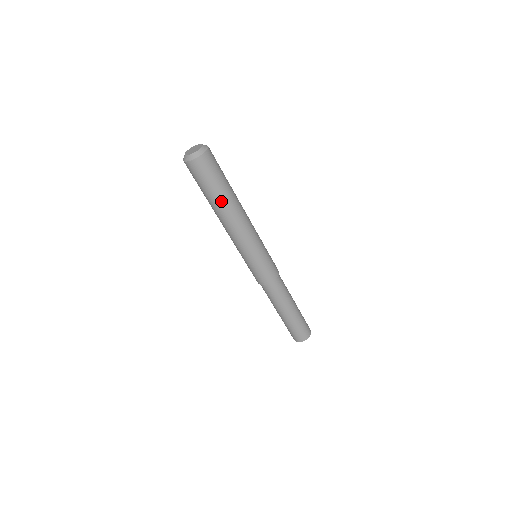
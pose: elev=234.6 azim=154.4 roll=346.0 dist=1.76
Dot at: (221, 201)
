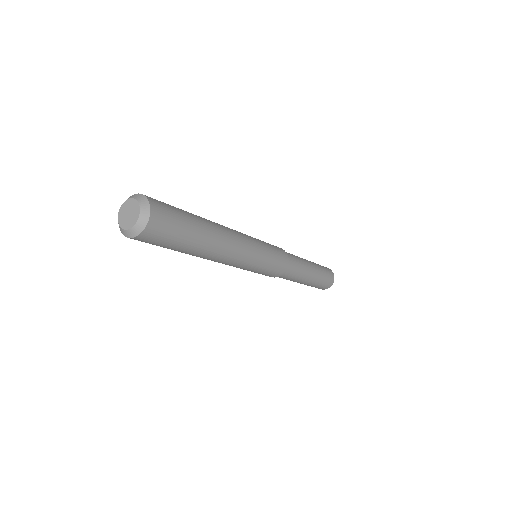
Dot at: occluded
